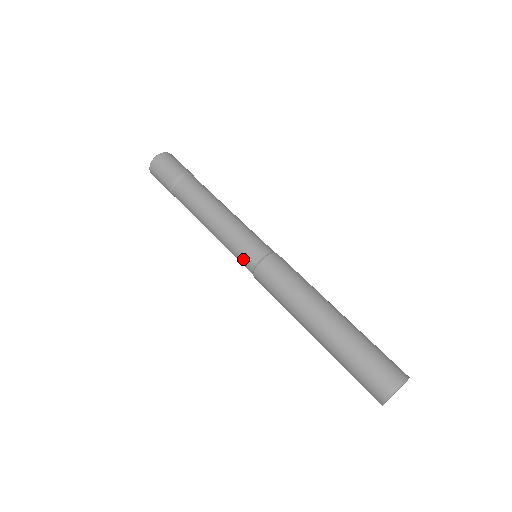
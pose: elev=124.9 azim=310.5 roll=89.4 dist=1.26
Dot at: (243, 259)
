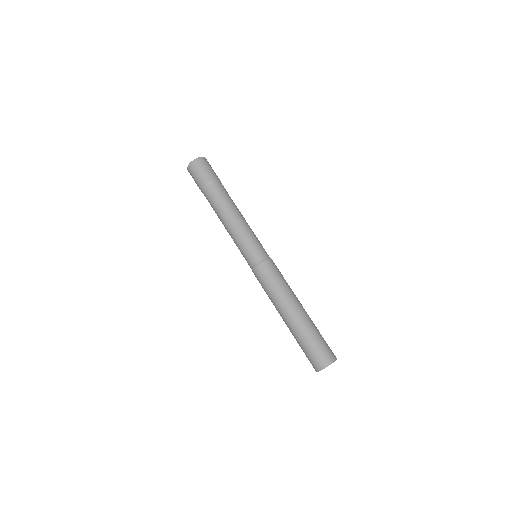
Dot at: (246, 259)
